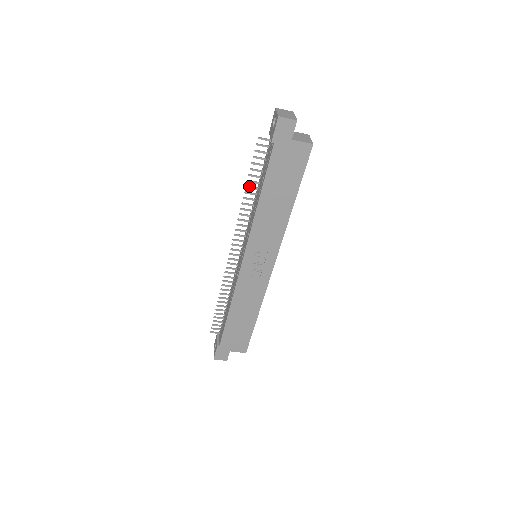
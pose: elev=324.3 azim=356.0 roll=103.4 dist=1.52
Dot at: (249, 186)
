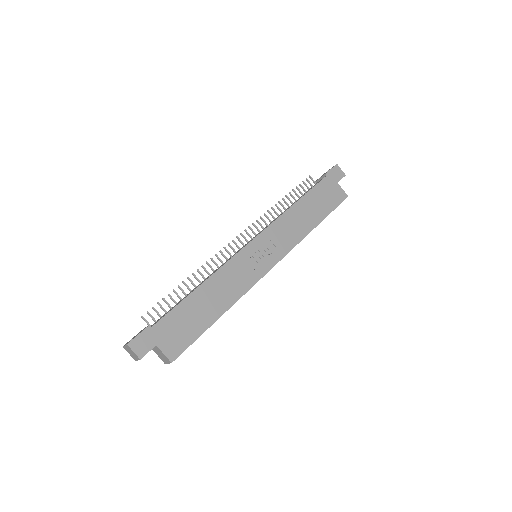
Dot at: (284, 200)
